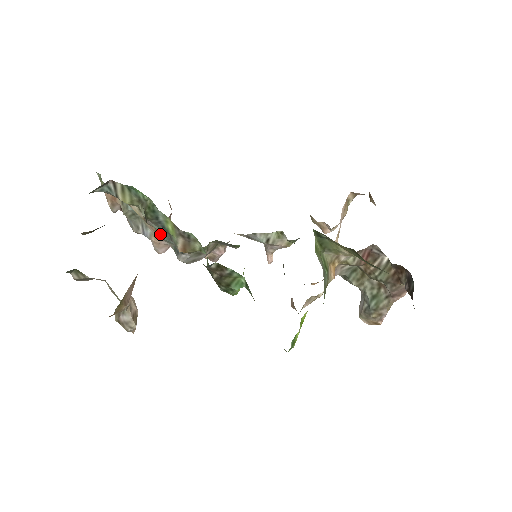
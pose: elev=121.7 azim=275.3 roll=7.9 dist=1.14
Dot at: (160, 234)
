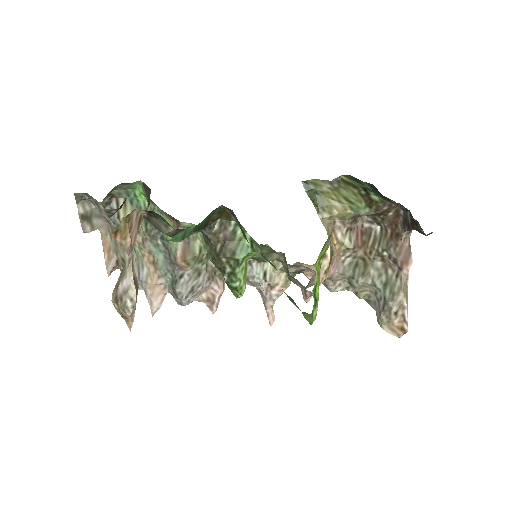
Dot at: (158, 260)
